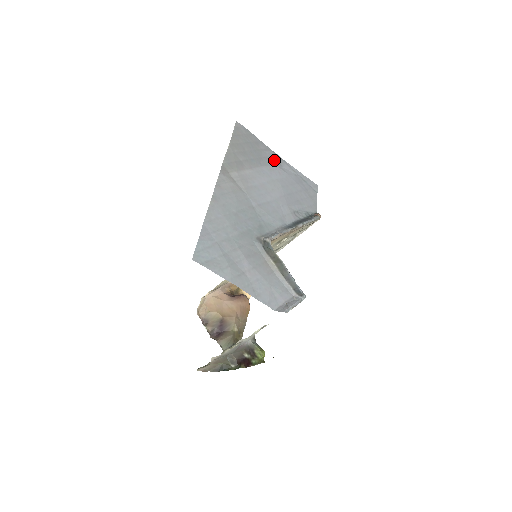
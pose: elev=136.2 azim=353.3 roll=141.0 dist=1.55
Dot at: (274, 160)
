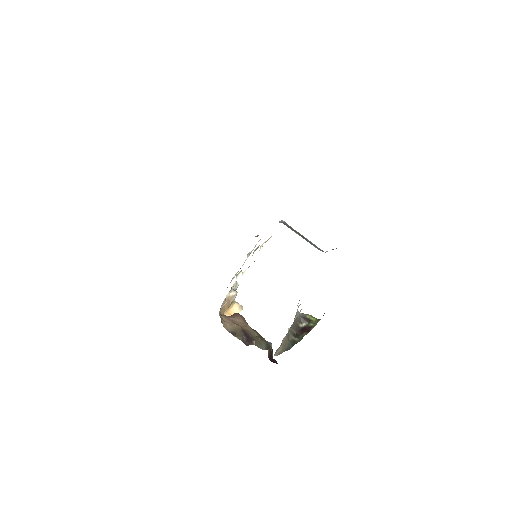
Dot at: occluded
